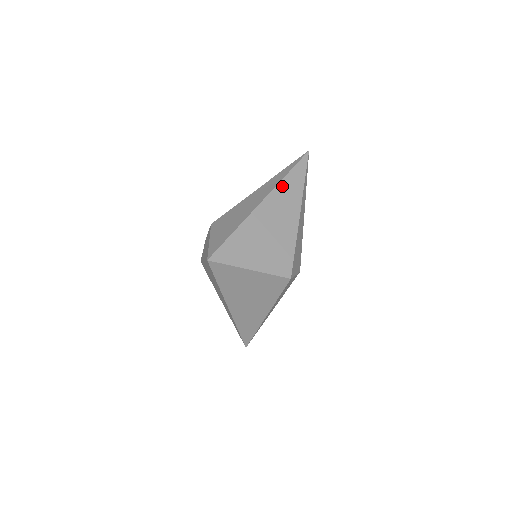
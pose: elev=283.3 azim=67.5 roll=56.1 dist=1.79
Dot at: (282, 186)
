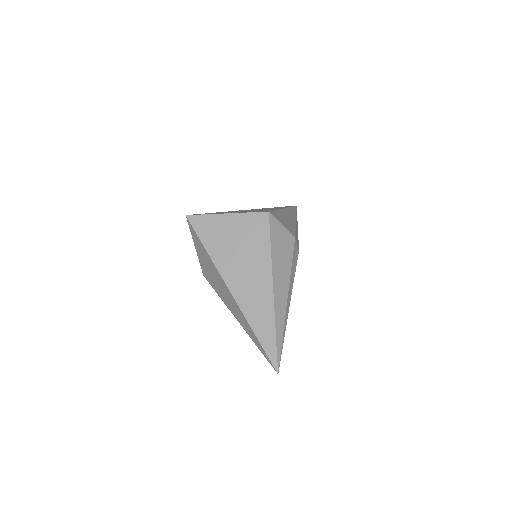
Dot at: occluded
